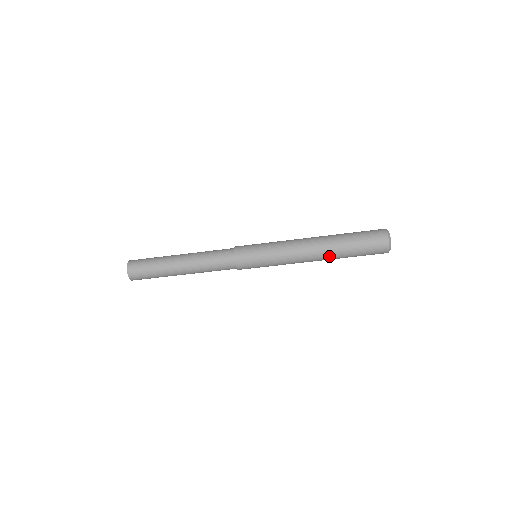
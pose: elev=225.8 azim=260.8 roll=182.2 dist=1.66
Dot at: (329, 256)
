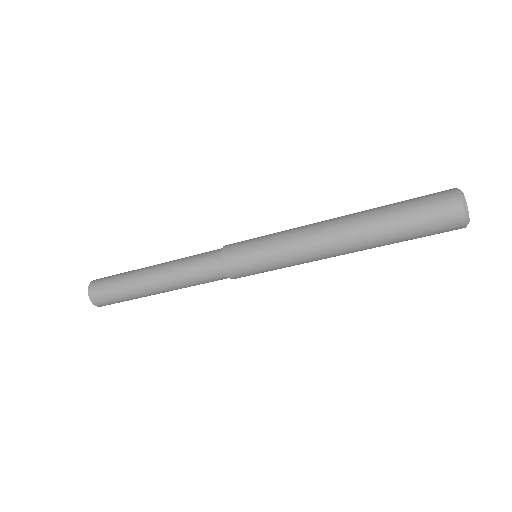
Dot at: (361, 233)
